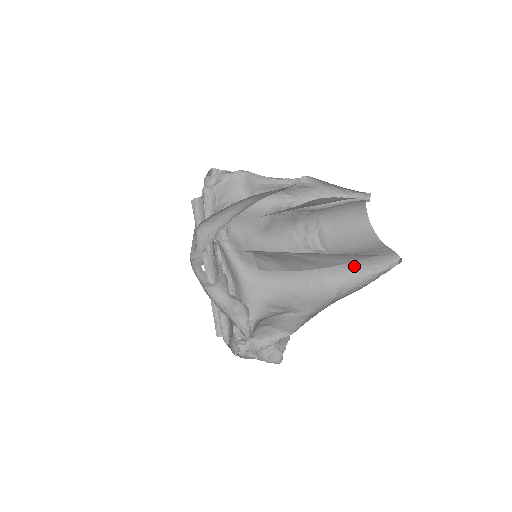
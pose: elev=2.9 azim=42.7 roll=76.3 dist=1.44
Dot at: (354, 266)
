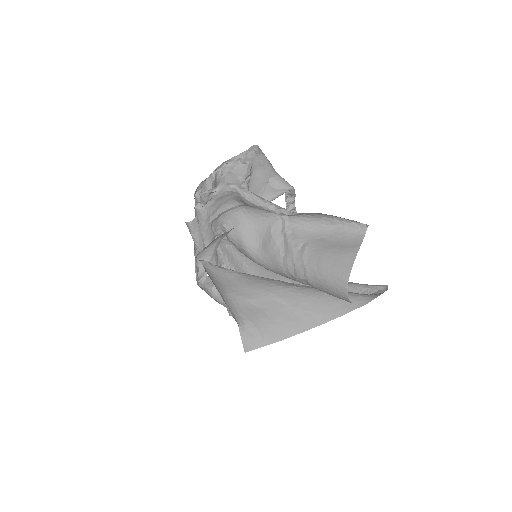
Dot at: occluded
